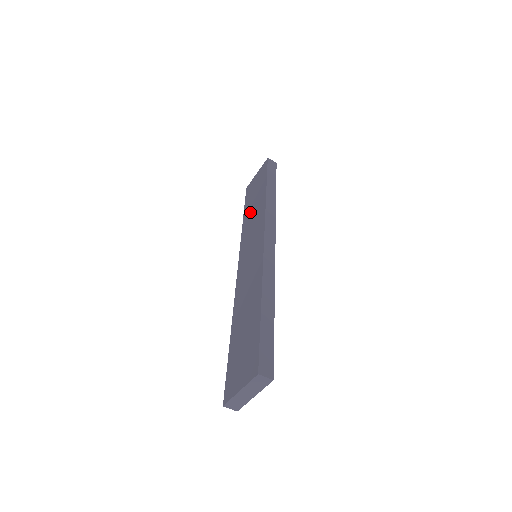
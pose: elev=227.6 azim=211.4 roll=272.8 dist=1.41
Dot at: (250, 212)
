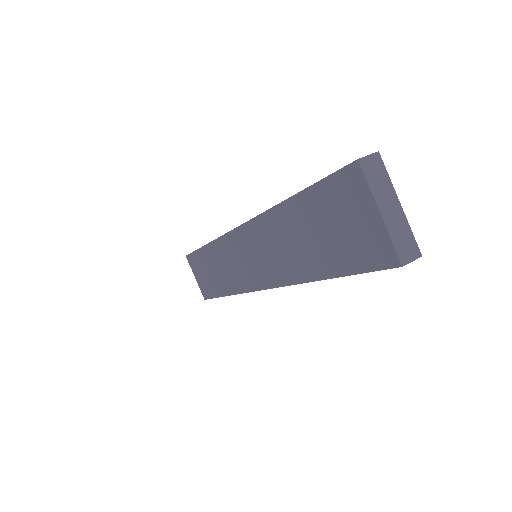
Dot at: (219, 278)
